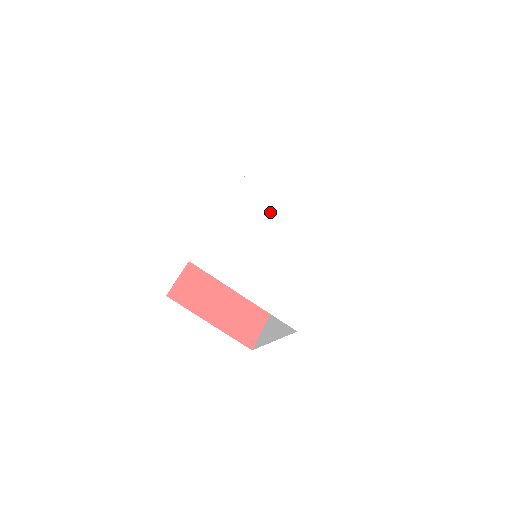
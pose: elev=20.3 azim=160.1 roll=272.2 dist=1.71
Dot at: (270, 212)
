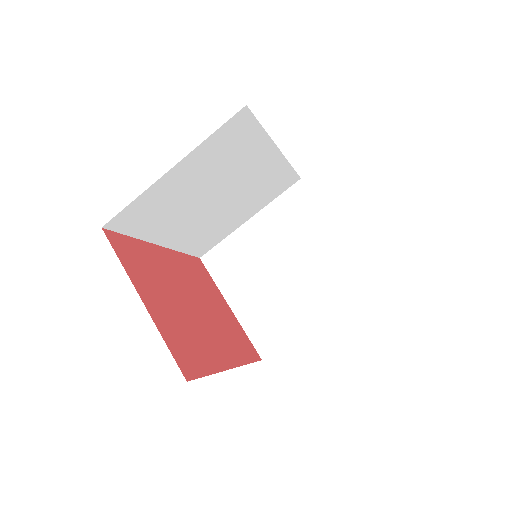
Dot at: occluded
